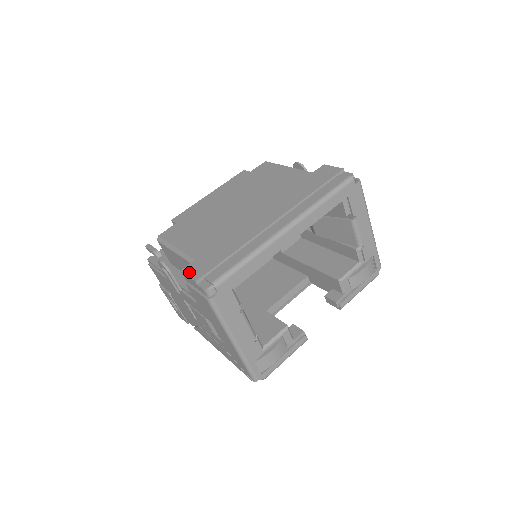
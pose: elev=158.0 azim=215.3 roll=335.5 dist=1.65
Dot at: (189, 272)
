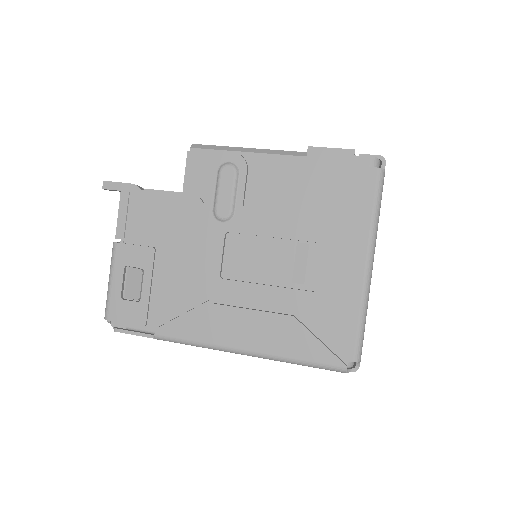
Dot at: (327, 148)
